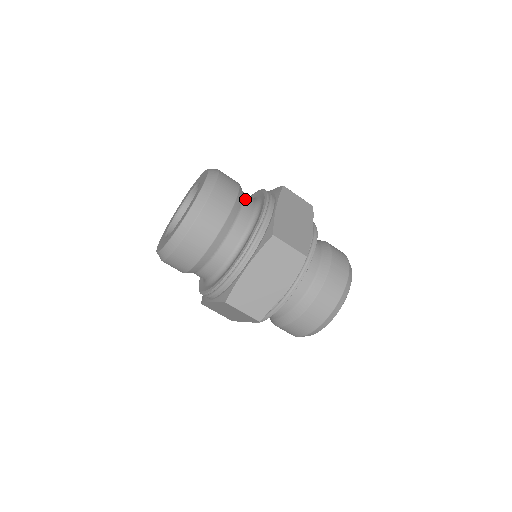
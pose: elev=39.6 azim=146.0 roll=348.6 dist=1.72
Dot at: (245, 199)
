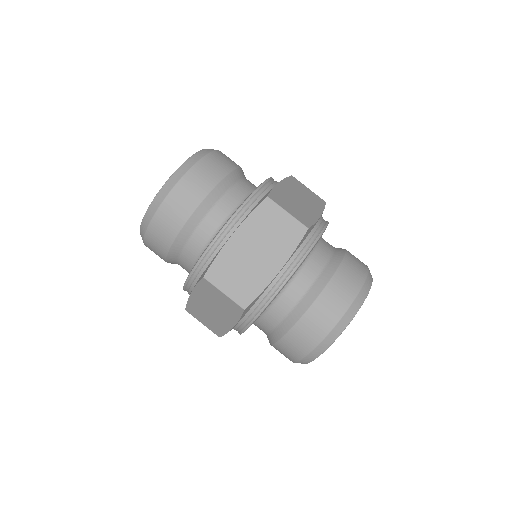
Dot at: (245, 179)
